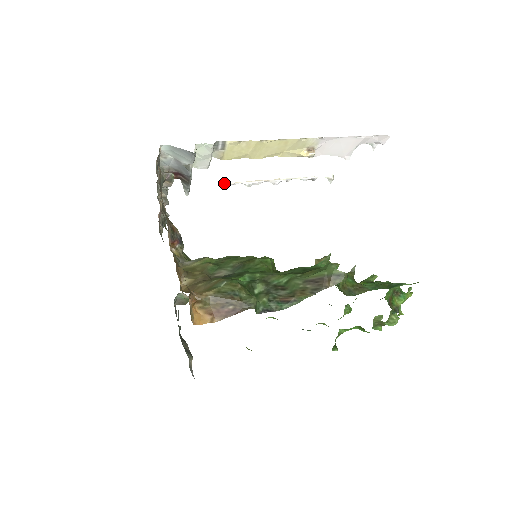
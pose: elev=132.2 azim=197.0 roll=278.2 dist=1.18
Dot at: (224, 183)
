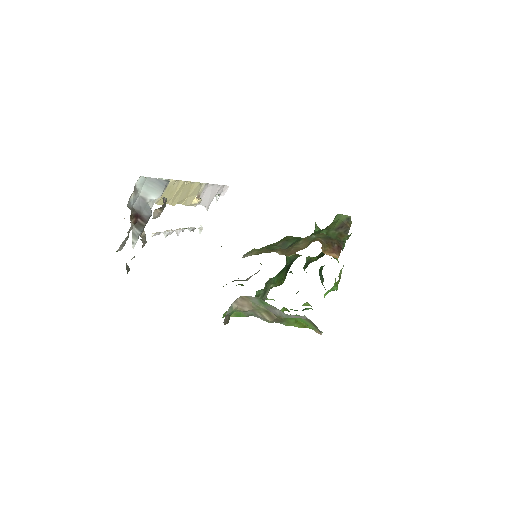
Dot at: occluded
